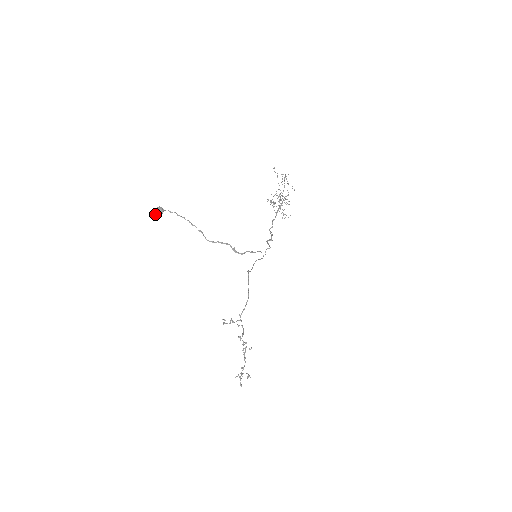
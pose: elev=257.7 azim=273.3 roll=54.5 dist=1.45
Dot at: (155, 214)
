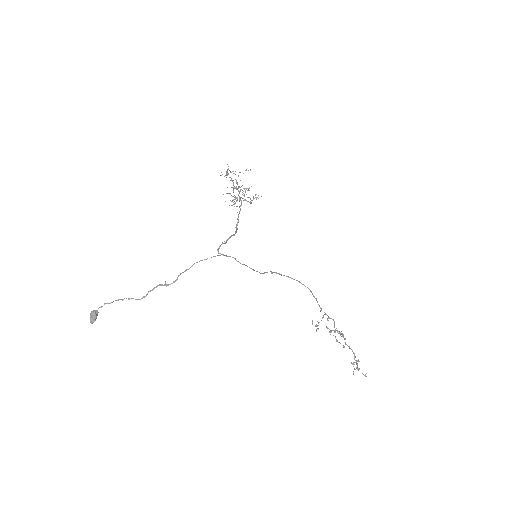
Dot at: (91, 320)
